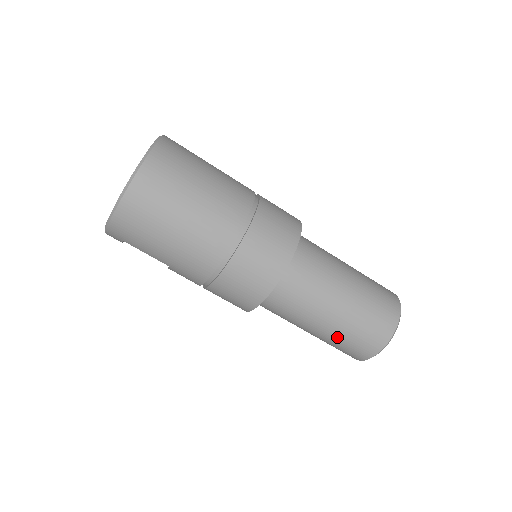
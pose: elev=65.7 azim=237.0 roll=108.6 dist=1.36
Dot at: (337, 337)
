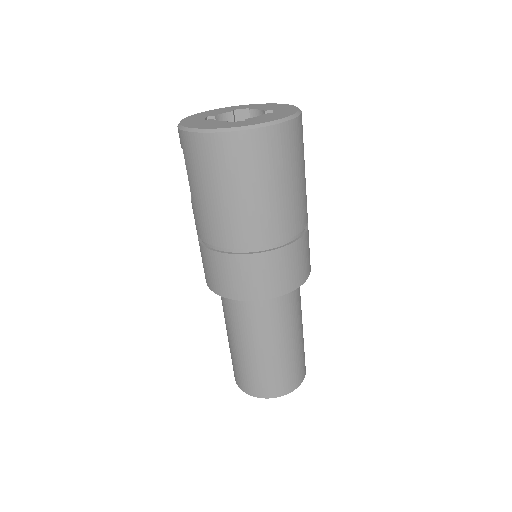
Dot at: (240, 361)
